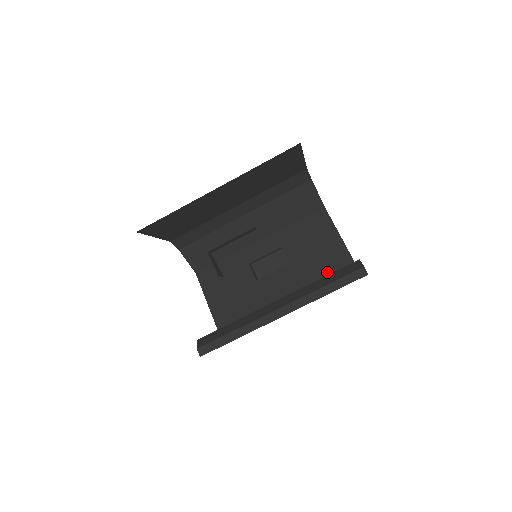
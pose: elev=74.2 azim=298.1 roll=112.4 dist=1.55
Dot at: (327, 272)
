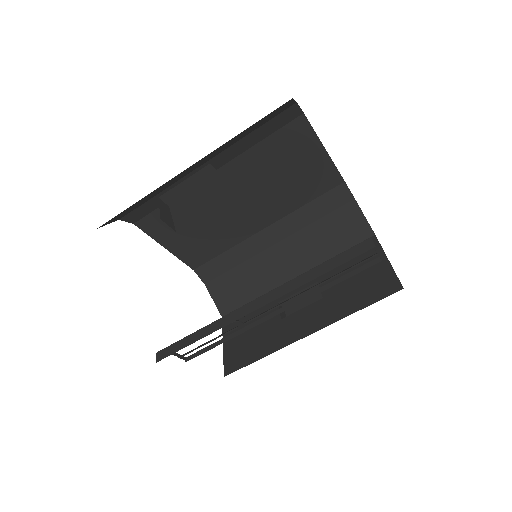
Dot at: (366, 303)
